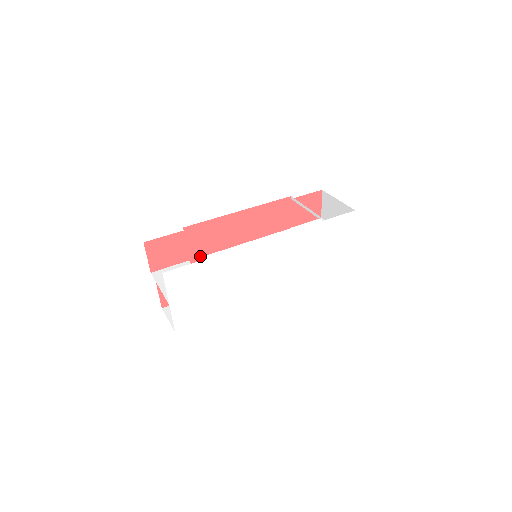
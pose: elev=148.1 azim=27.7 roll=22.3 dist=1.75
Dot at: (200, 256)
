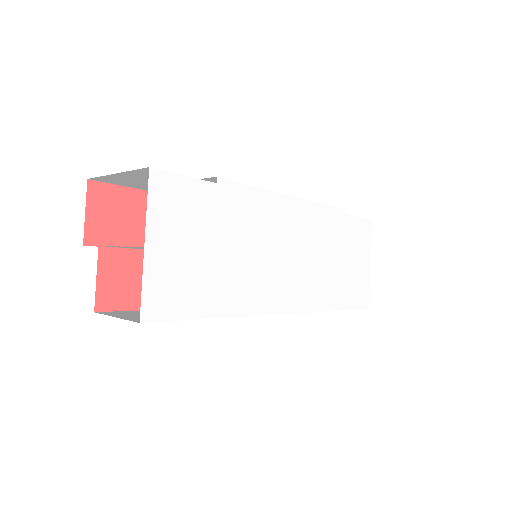
Dot at: occluded
